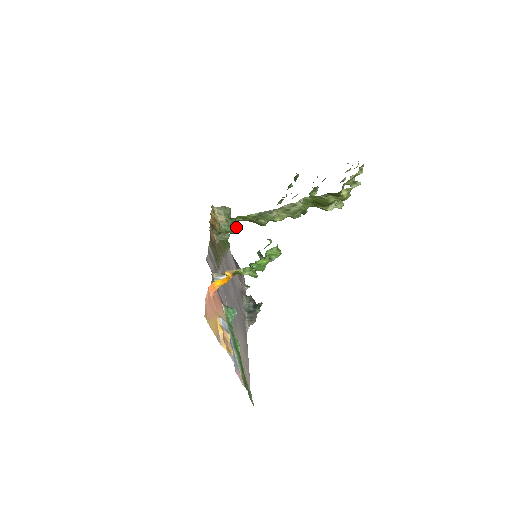
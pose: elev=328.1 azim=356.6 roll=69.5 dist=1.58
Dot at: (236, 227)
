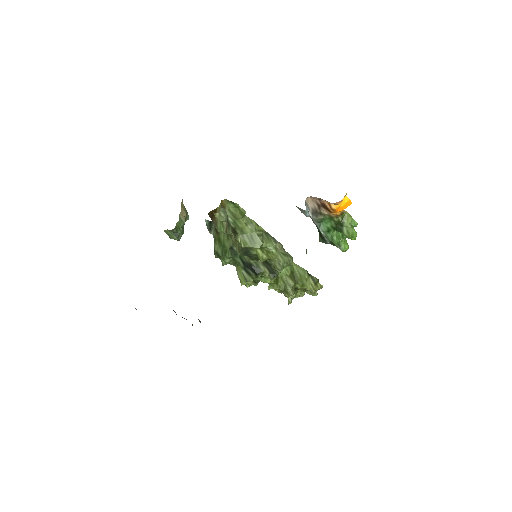
Dot at: occluded
